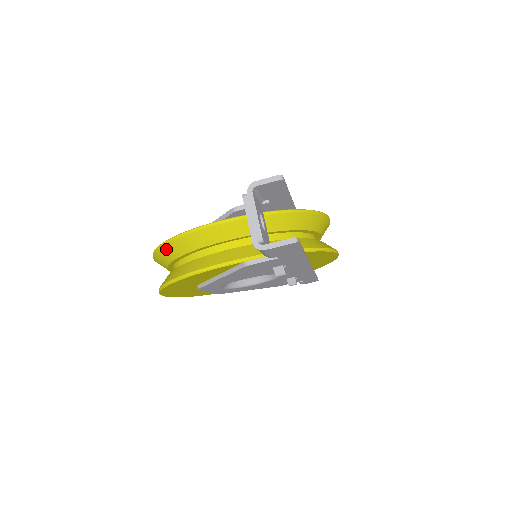
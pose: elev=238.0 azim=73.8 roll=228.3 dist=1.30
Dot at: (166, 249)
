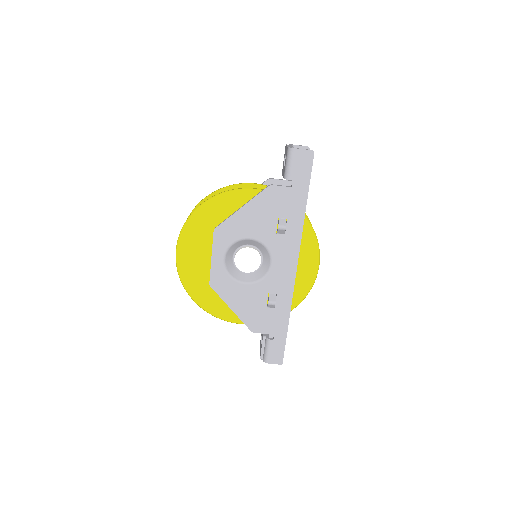
Dot at: (208, 198)
